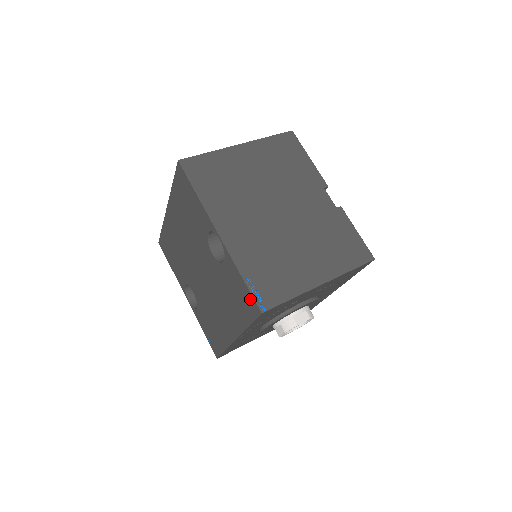
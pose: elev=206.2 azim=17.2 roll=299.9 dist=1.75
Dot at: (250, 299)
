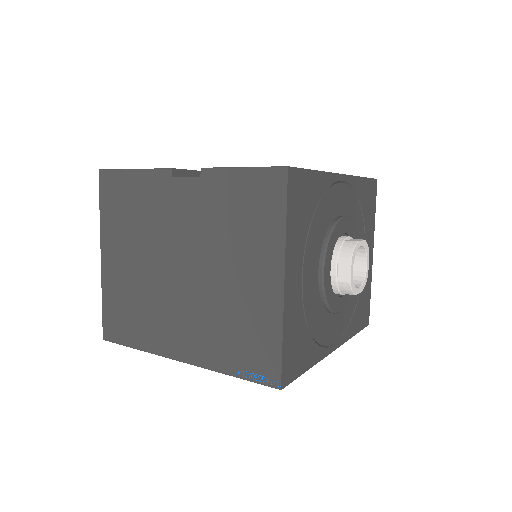
Dot at: occluded
